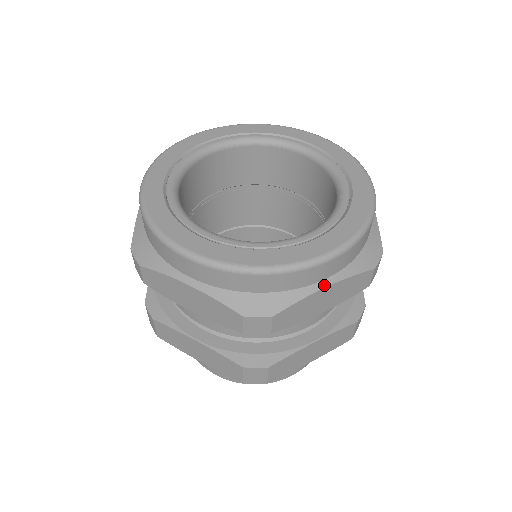
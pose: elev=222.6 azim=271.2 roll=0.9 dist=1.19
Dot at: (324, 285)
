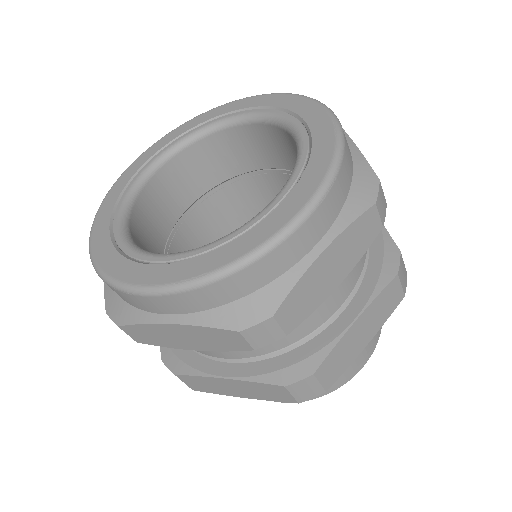
Dot at: (319, 251)
